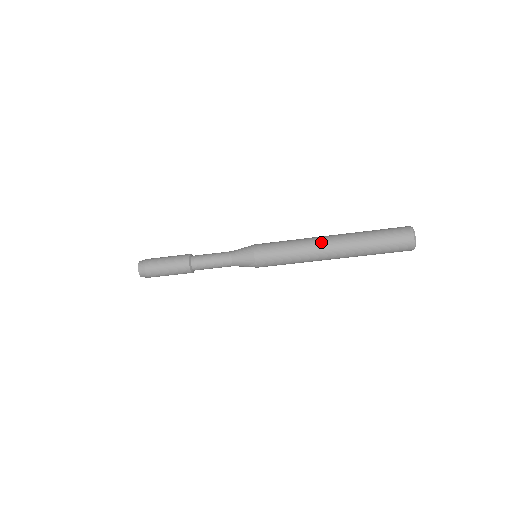
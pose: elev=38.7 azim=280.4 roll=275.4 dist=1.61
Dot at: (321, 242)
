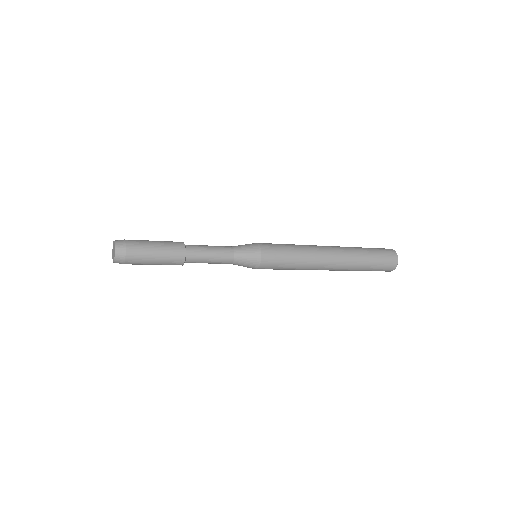
Dot at: (326, 258)
